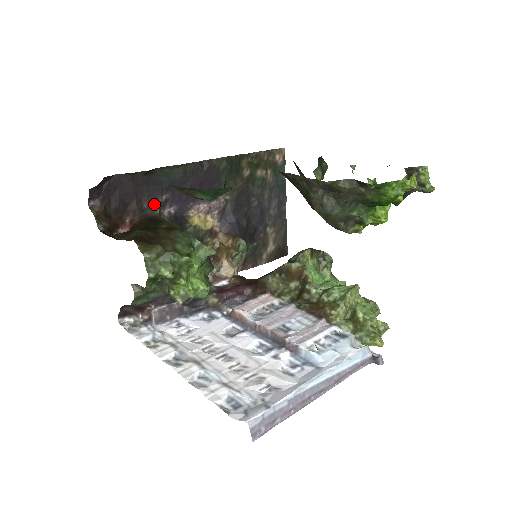
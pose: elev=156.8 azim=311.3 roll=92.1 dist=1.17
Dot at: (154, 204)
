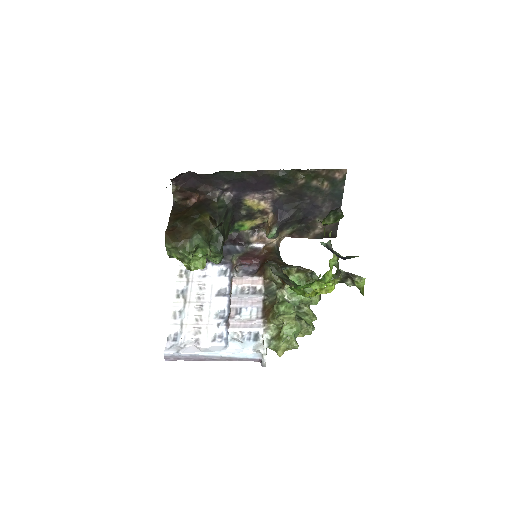
Dot at: (217, 190)
